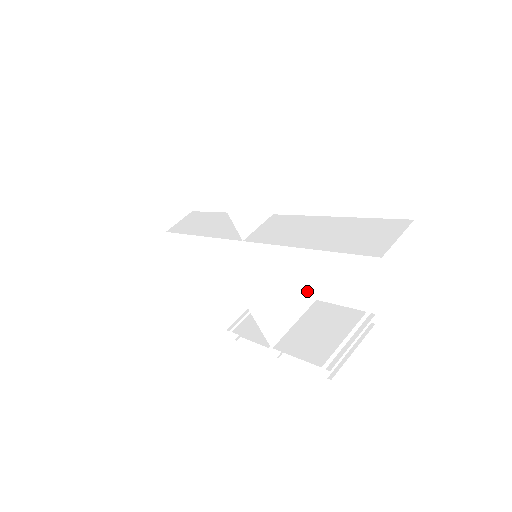
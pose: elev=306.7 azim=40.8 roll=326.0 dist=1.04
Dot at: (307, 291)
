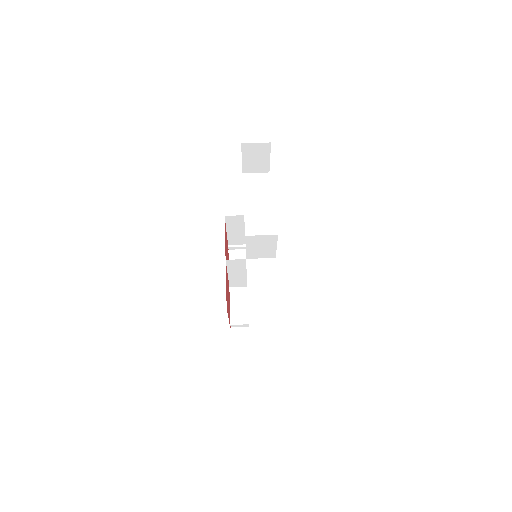
Dot at: occluded
